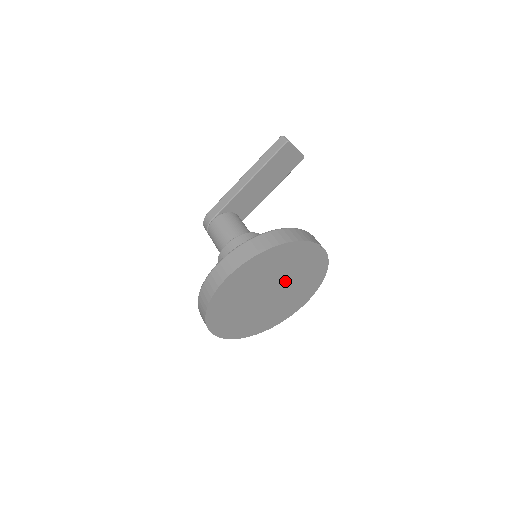
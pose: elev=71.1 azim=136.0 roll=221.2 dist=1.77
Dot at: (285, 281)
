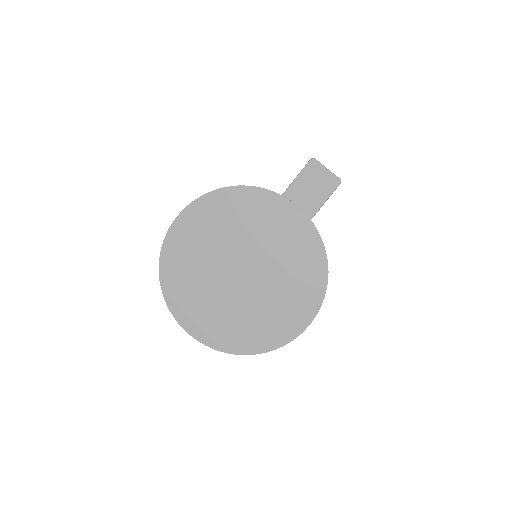
Dot at: (260, 256)
